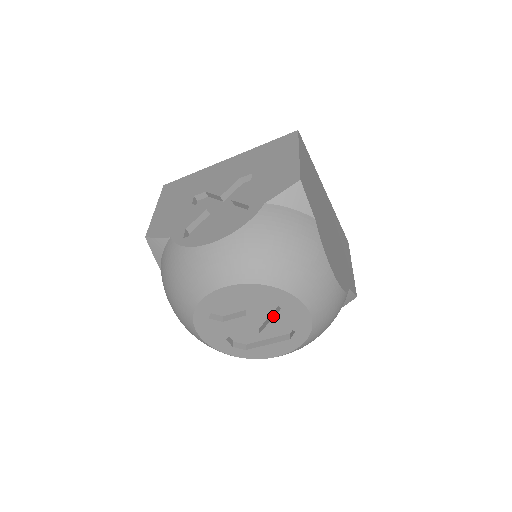
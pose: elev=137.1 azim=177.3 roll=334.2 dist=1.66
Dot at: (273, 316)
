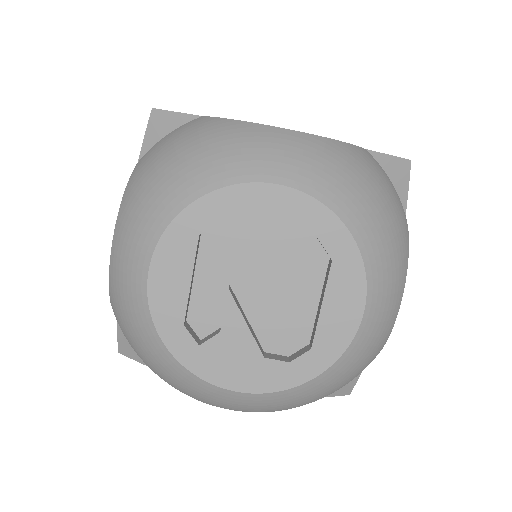
Dot at: (260, 250)
